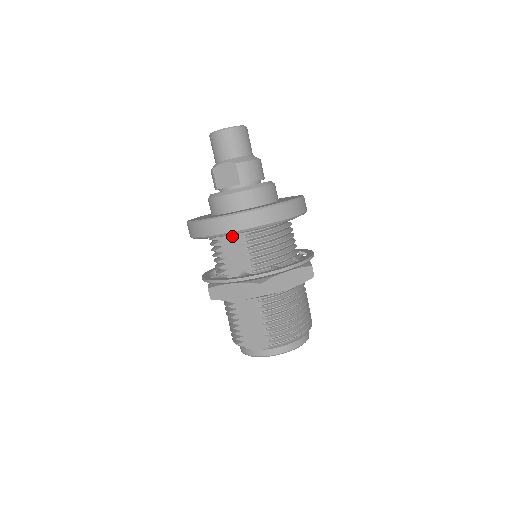
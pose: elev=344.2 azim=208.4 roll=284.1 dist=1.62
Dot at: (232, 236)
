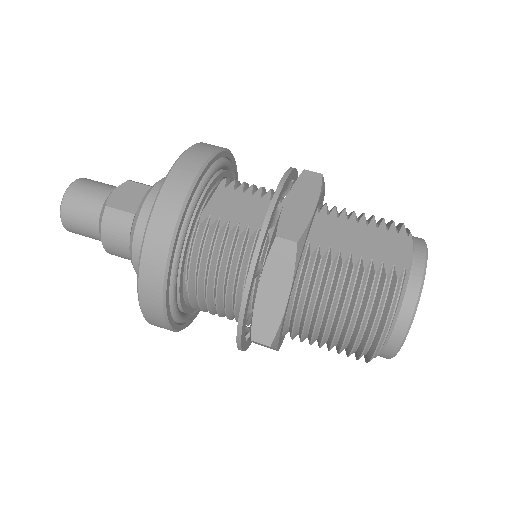
Dot at: (215, 198)
